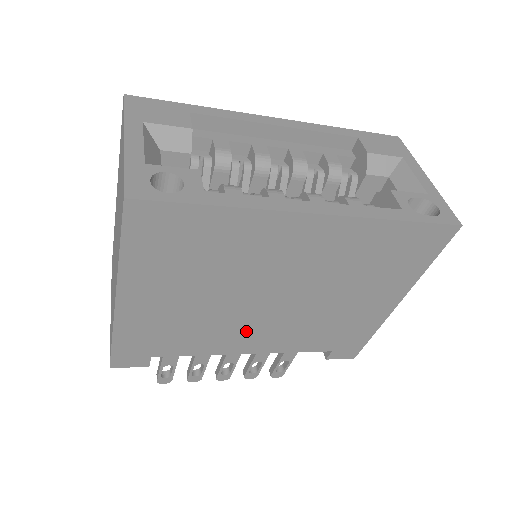
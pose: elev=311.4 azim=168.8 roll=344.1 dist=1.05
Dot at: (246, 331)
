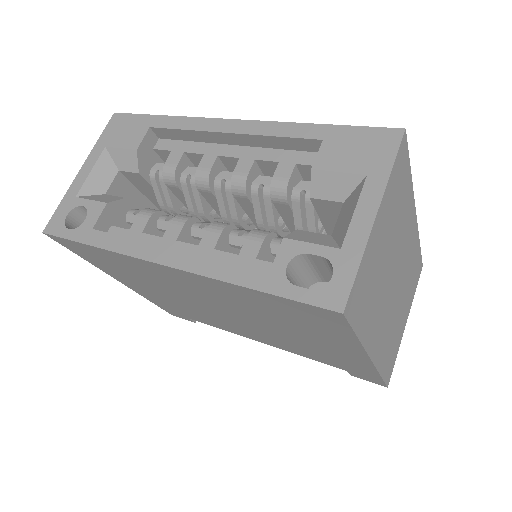
Dot at: (234, 326)
